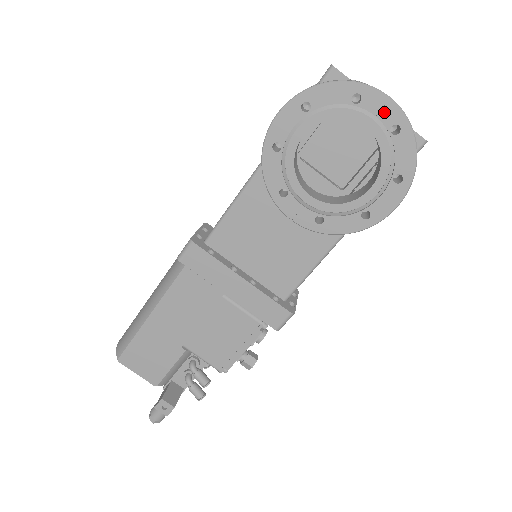
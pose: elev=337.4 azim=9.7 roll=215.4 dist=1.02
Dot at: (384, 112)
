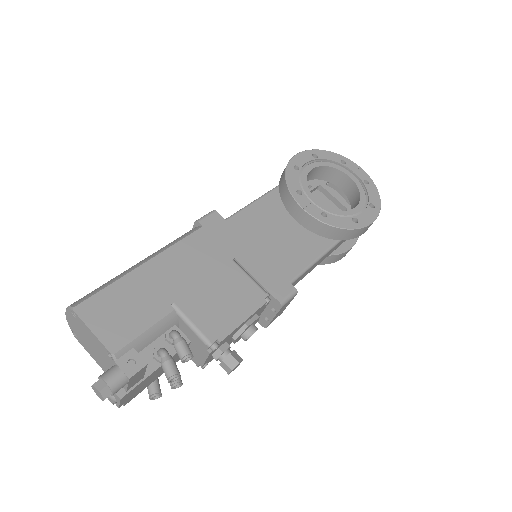
Dot at: (359, 172)
